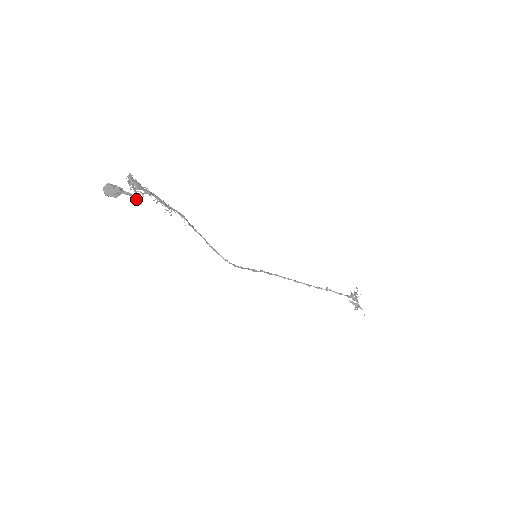
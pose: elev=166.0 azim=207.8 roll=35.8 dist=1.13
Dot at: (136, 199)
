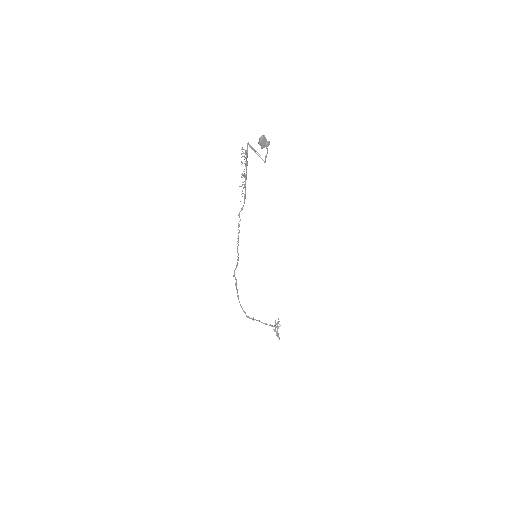
Dot at: (266, 157)
